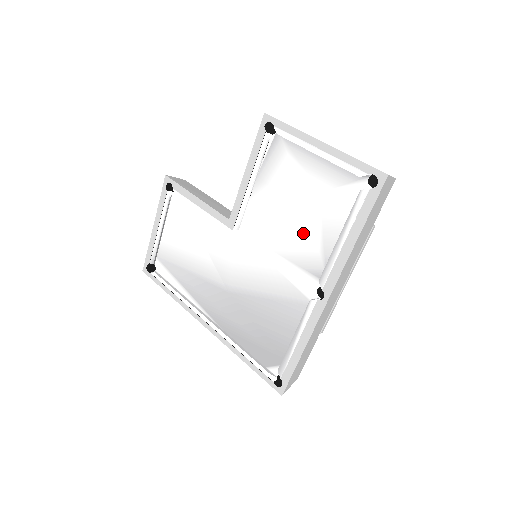
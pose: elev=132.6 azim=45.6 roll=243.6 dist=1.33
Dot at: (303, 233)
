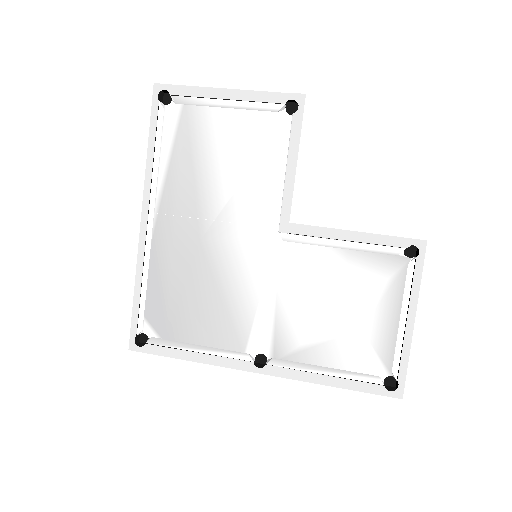
Dot at: (312, 321)
